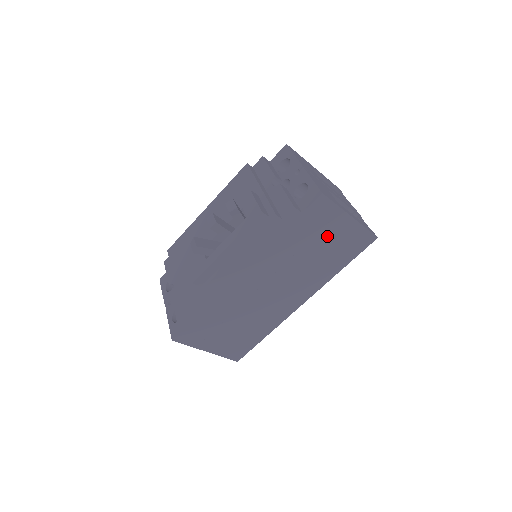
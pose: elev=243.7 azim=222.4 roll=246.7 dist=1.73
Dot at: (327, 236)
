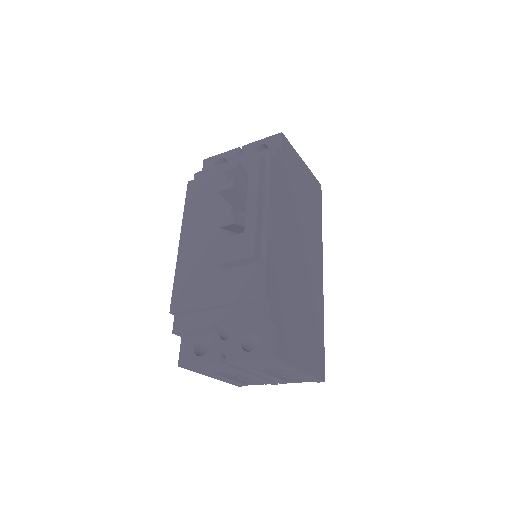
Dot at: (301, 182)
